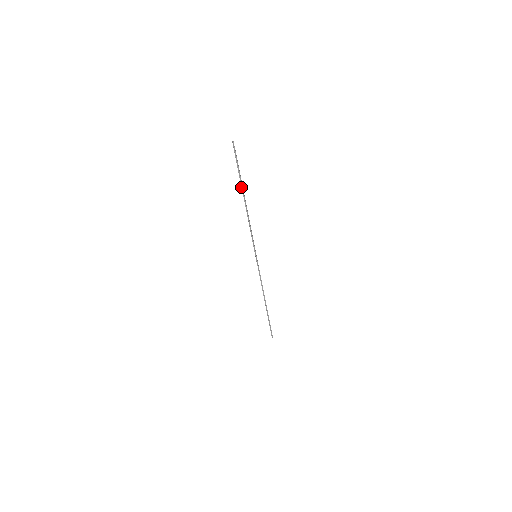
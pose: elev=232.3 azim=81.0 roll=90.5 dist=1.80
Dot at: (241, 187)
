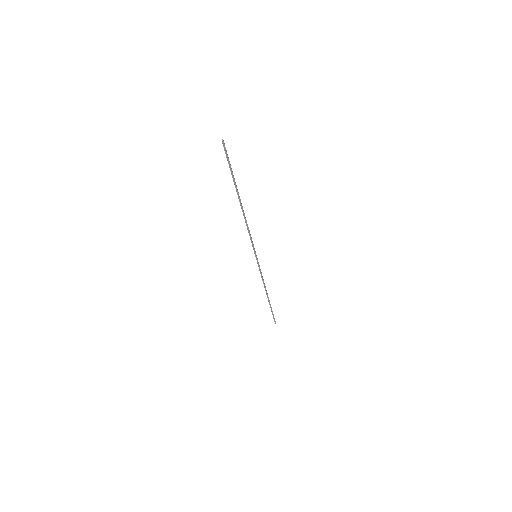
Dot at: (236, 190)
